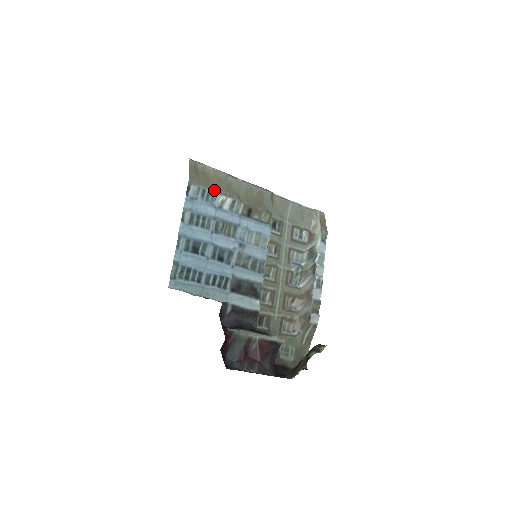
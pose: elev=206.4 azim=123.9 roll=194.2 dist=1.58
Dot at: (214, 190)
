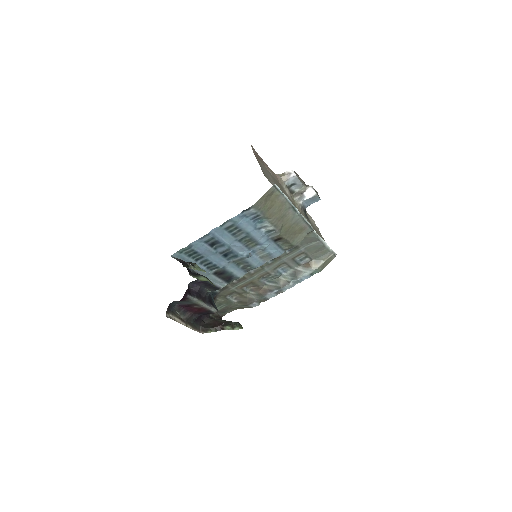
Dot at: (267, 217)
